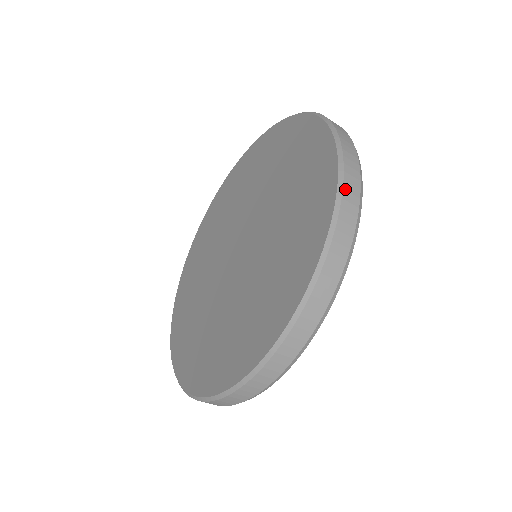
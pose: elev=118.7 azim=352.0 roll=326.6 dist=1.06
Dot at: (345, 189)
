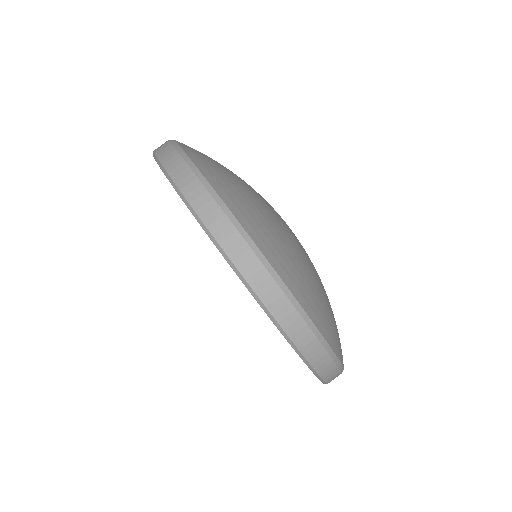
Dot at: (241, 269)
